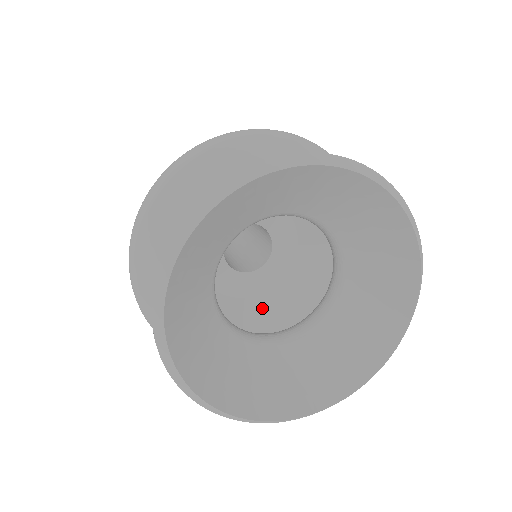
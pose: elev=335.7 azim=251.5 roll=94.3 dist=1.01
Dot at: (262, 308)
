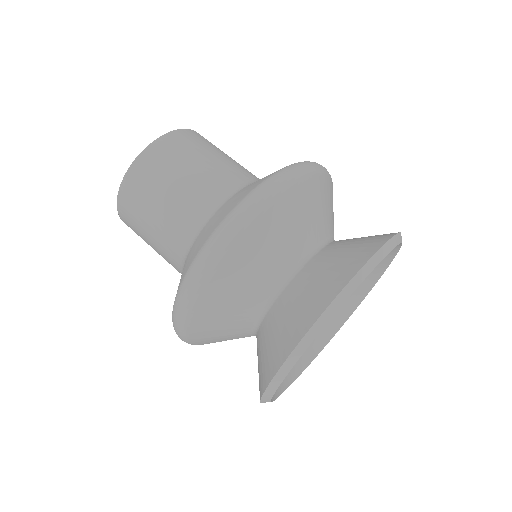
Dot at: occluded
